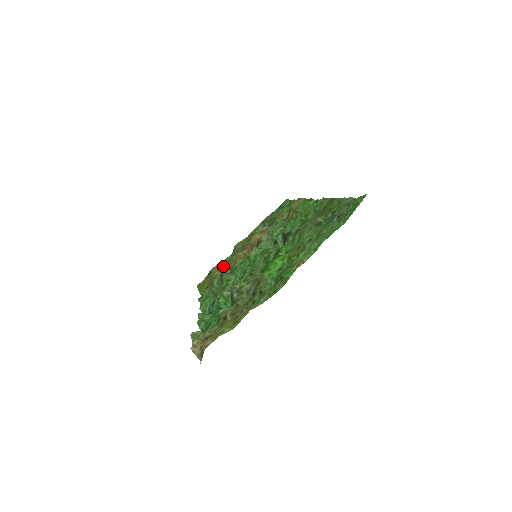
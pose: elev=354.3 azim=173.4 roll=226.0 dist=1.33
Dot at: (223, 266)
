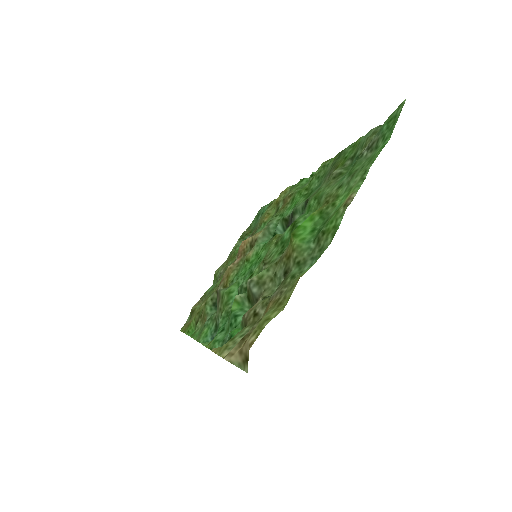
Dot at: (209, 295)
